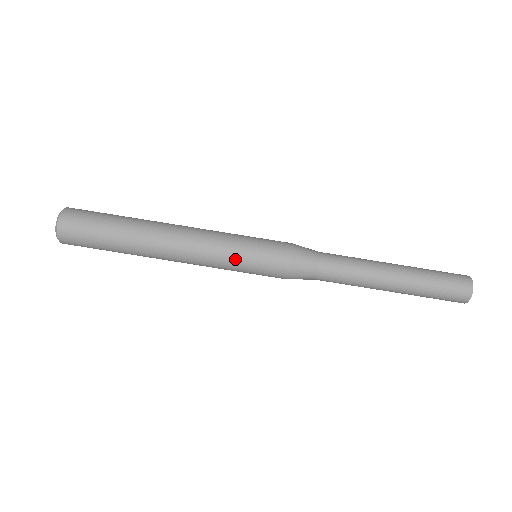
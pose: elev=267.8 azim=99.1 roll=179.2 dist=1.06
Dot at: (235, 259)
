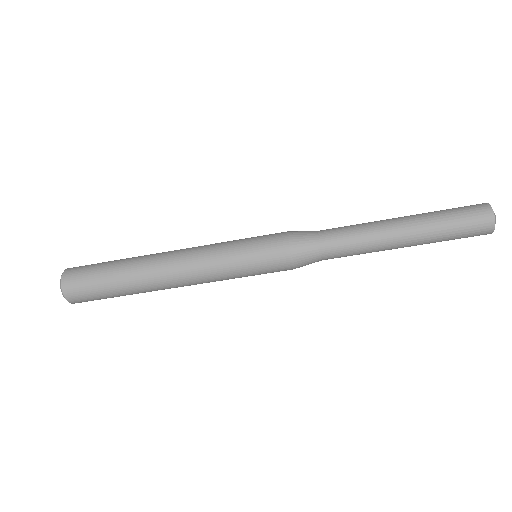
Dot at: (236, 272)
